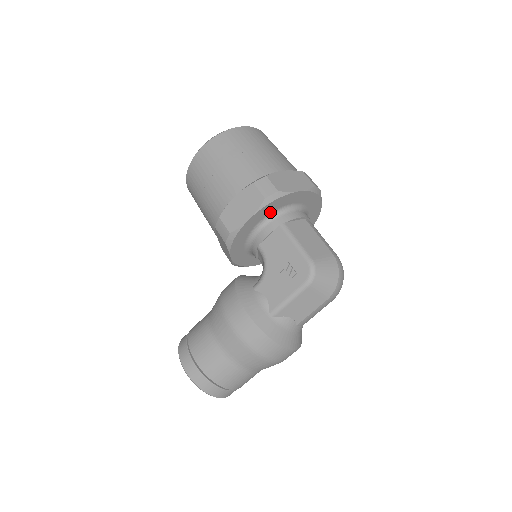
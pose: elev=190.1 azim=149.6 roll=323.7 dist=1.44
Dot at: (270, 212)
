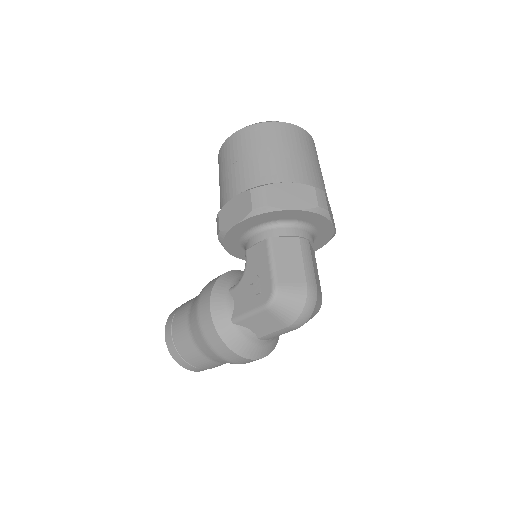
Dot at: (261, 222)
